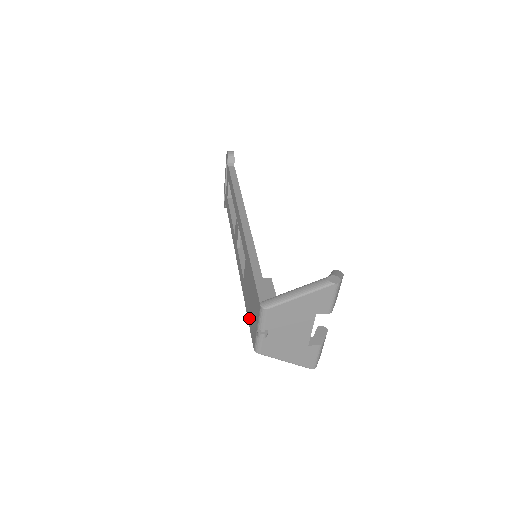
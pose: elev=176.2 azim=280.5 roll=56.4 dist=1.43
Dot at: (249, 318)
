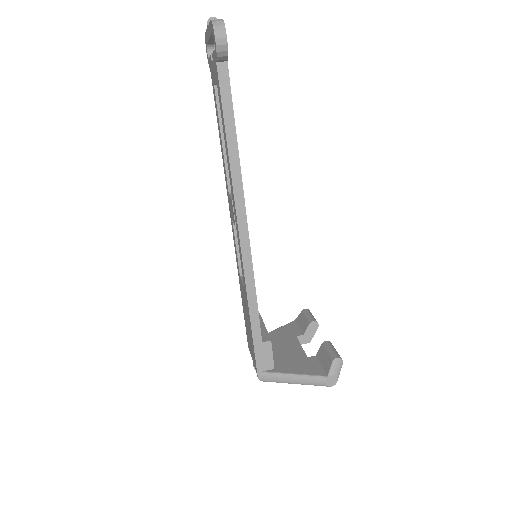
Dot at: (245, 321)
